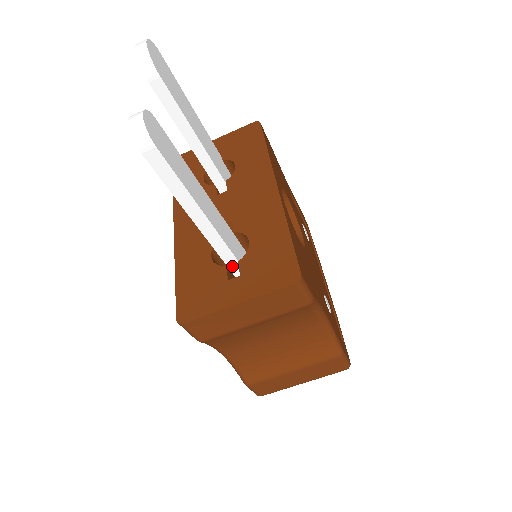
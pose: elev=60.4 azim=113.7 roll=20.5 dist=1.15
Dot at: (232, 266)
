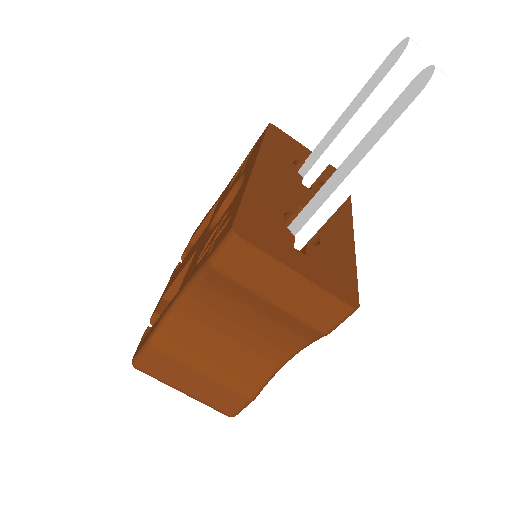
Dot at: (296, 242)
